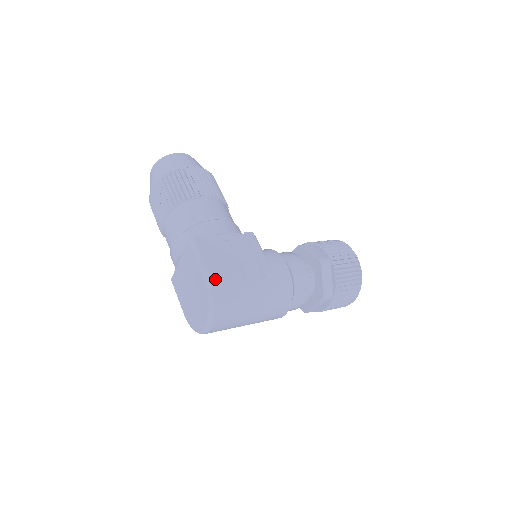
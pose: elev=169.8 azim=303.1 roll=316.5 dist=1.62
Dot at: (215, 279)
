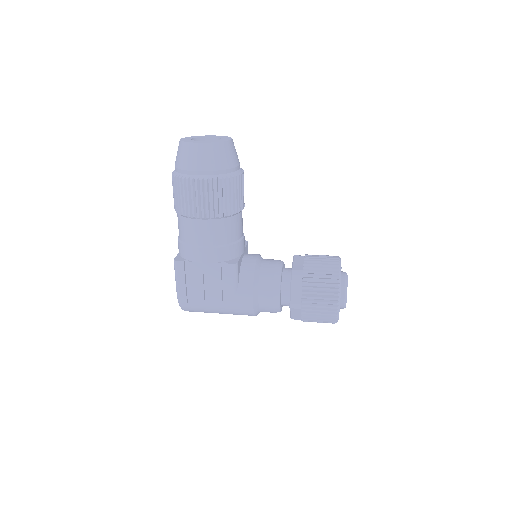
Dot at: (183, 300)
